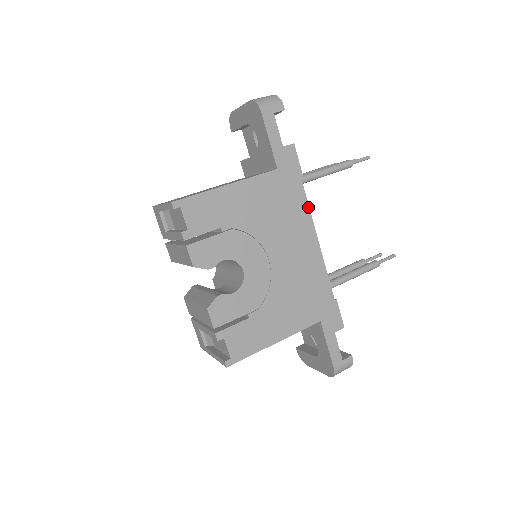
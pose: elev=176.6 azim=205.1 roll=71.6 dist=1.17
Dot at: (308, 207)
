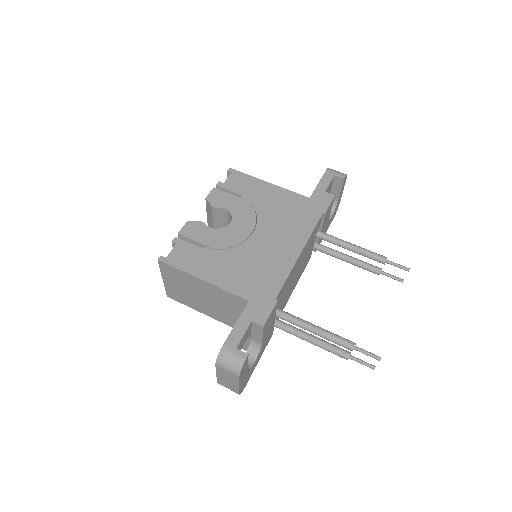
Dot at: (312, 230)
